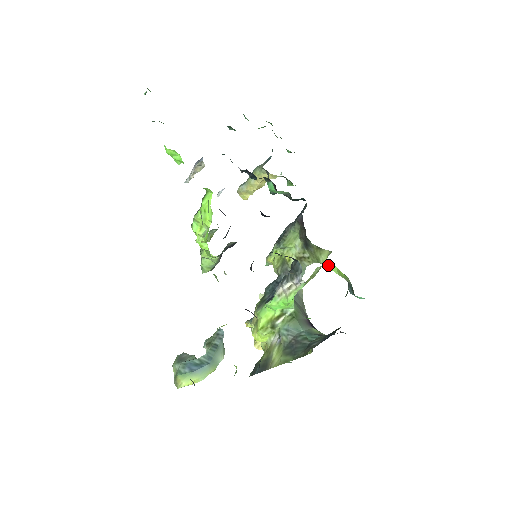
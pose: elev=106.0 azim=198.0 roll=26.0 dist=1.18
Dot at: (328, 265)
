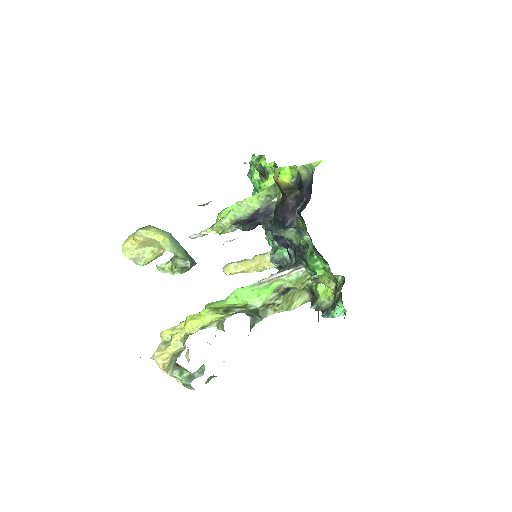
Dot at: (319, 284)
